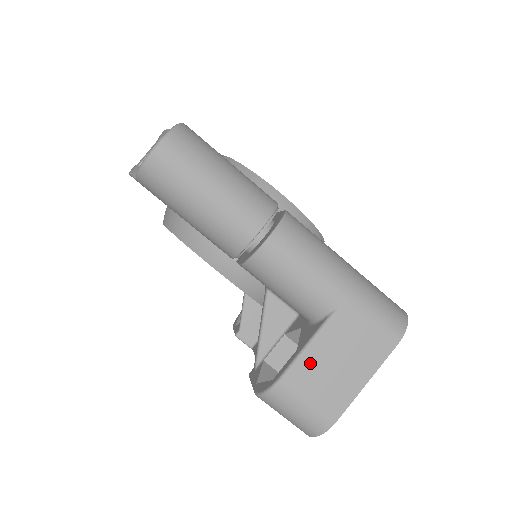
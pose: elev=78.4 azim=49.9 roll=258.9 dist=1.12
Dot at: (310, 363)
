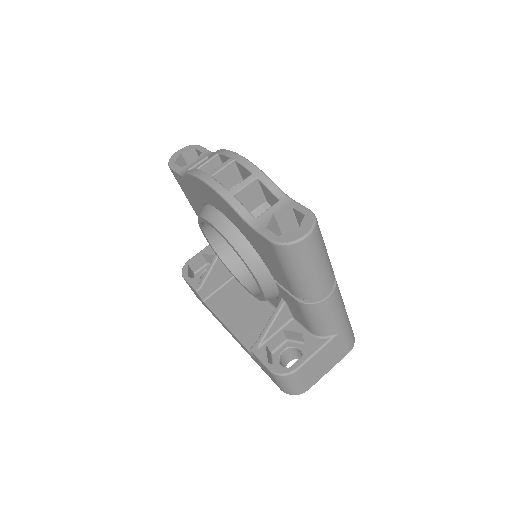
Dot at: (313, 362)
